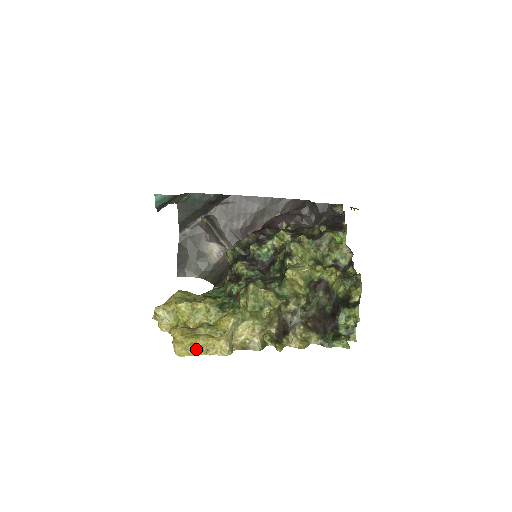
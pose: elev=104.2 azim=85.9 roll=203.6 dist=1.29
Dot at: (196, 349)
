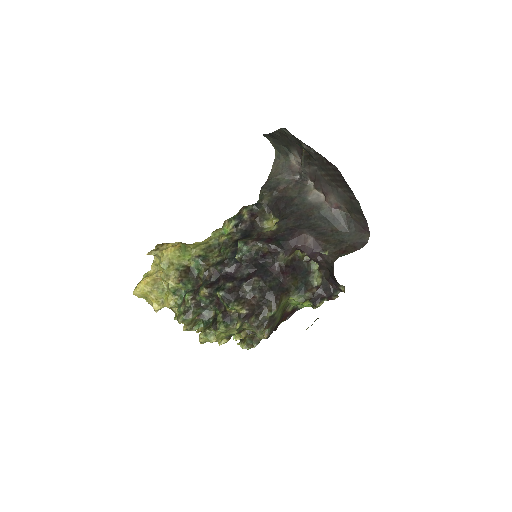
Dot at: (144, 297)
